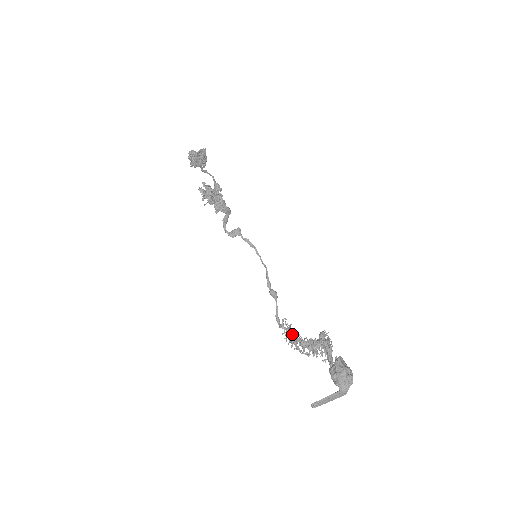
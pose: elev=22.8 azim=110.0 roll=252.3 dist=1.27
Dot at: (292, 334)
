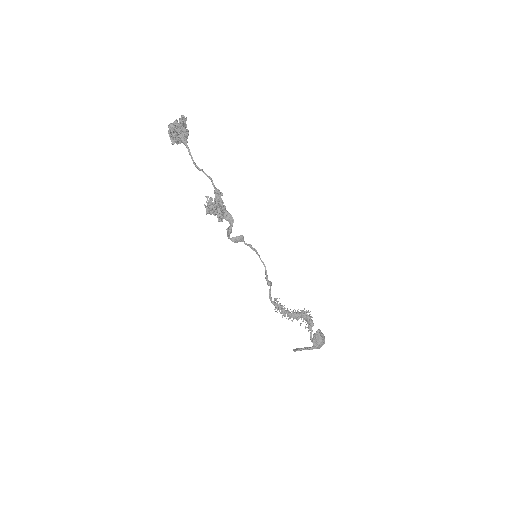
Dot at: (282, 309)
